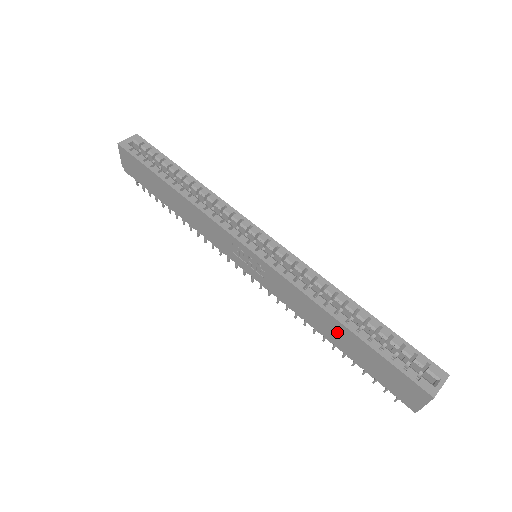
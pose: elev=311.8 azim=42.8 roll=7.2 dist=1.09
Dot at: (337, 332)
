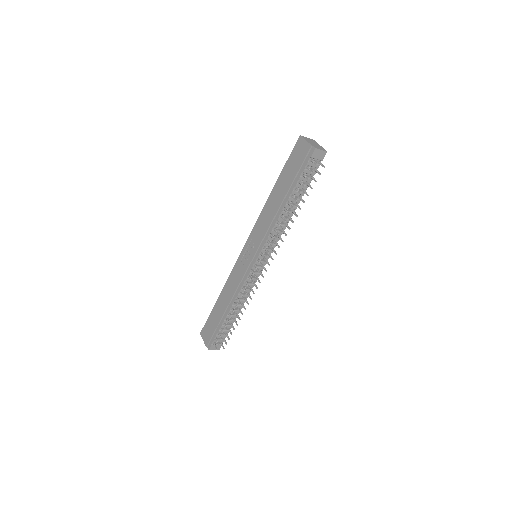
Dot at: (277, 195)
